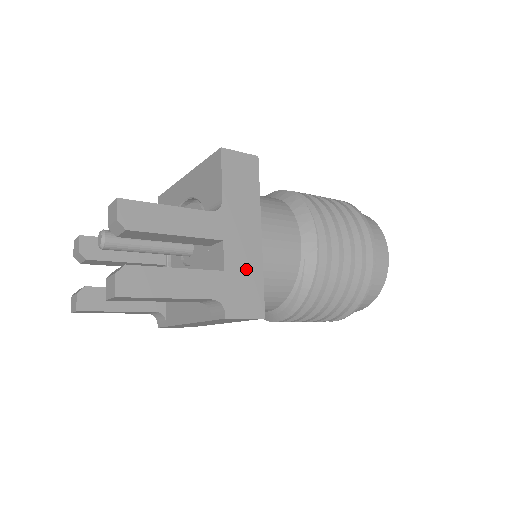
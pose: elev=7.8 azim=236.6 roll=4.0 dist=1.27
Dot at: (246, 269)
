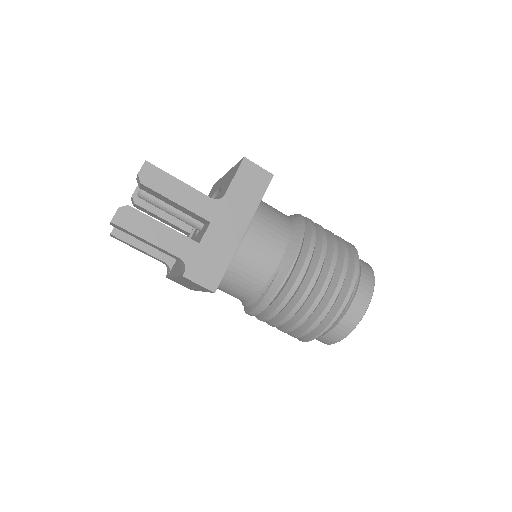
Dot at: (218, 251)
